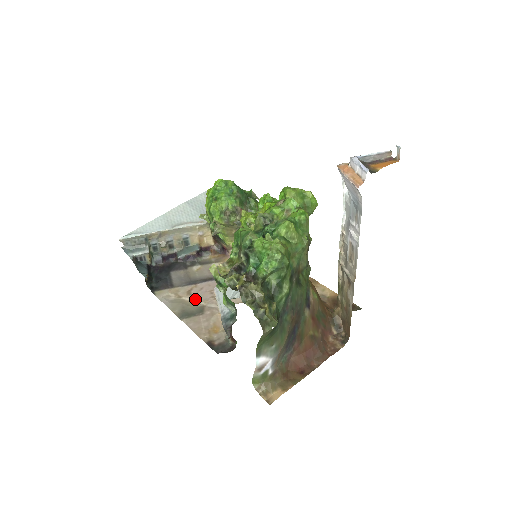
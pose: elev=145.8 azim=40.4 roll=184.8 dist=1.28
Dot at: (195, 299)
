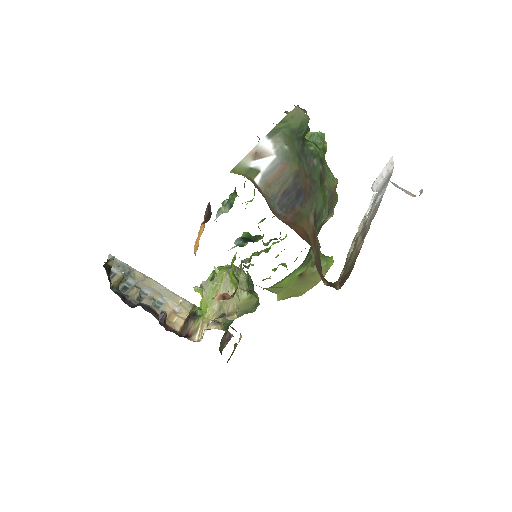
Dot at: occluded
